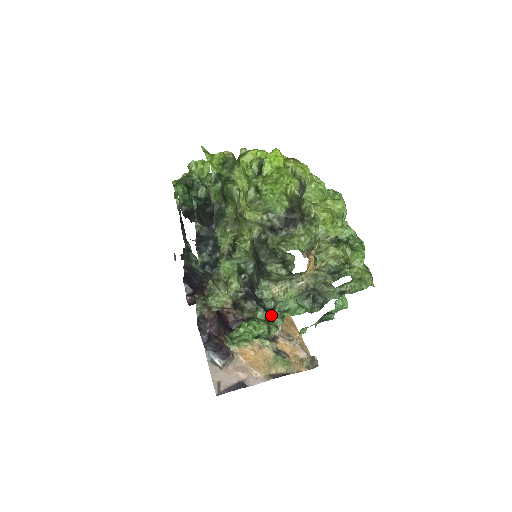
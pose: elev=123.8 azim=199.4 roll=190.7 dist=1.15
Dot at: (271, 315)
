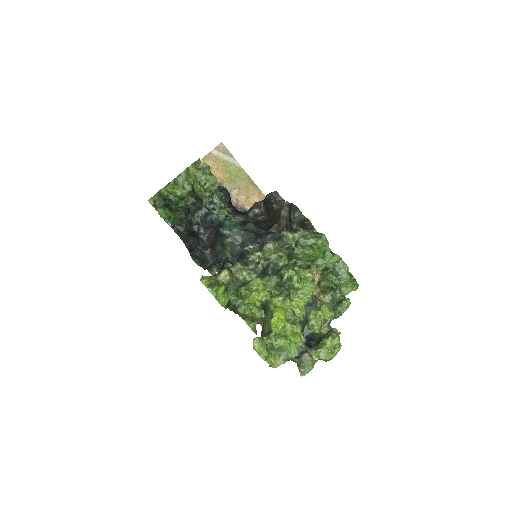
Dot at: occluded
